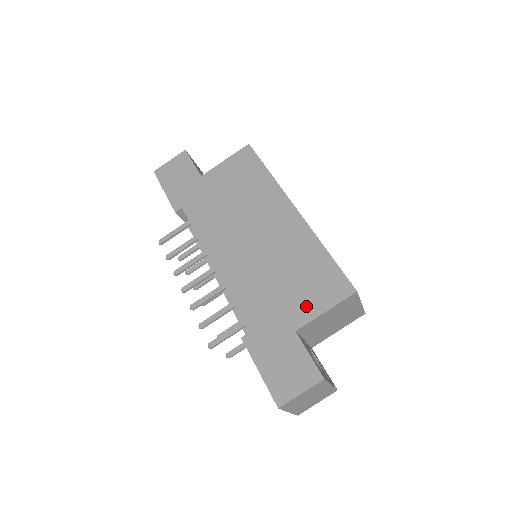
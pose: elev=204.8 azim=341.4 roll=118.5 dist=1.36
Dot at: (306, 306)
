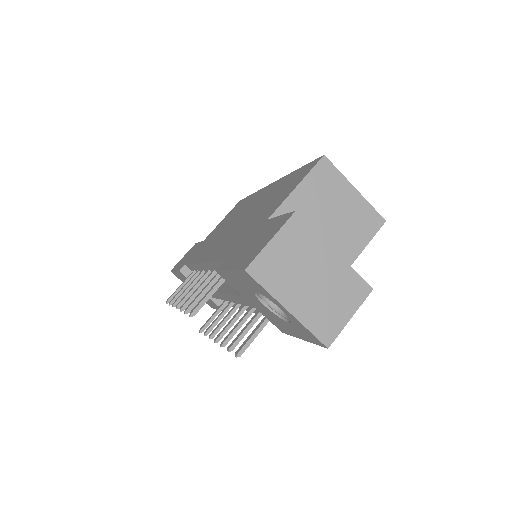
Dot at: (278, 202)
